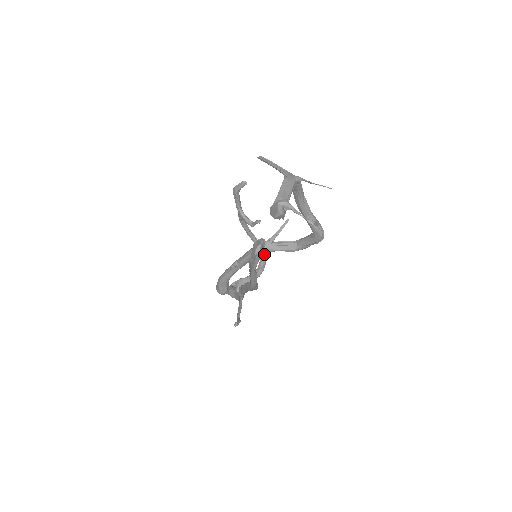
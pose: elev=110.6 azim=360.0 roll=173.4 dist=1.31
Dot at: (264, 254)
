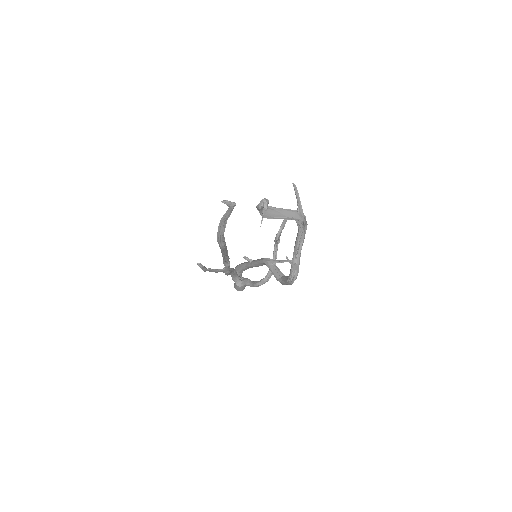
Dot at: occluded
